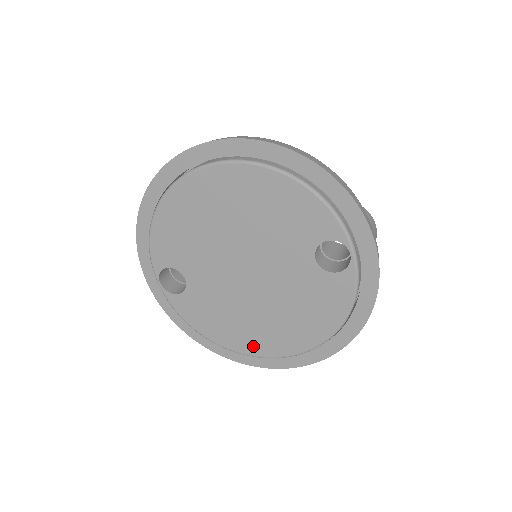
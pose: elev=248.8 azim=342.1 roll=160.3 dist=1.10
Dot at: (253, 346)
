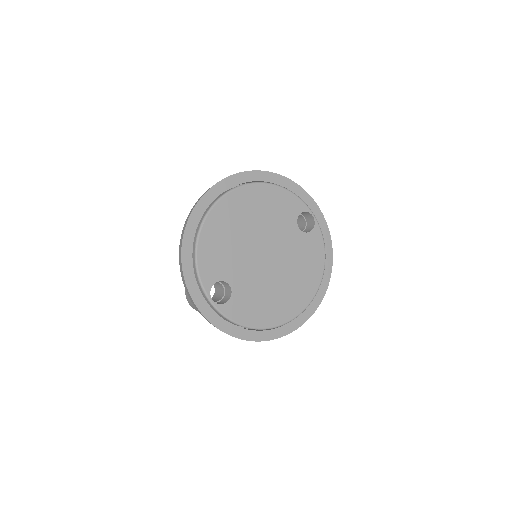
Dot at: (286, 313)
